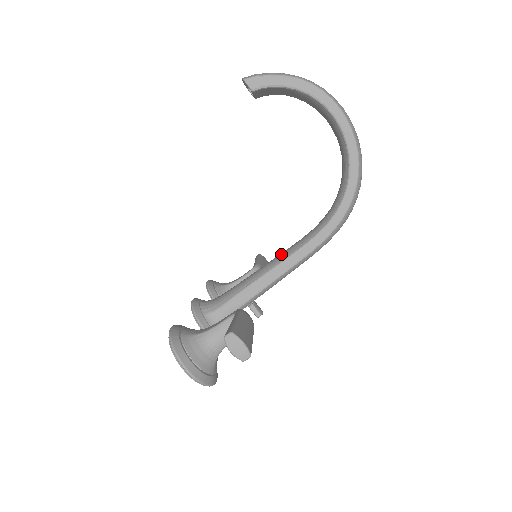
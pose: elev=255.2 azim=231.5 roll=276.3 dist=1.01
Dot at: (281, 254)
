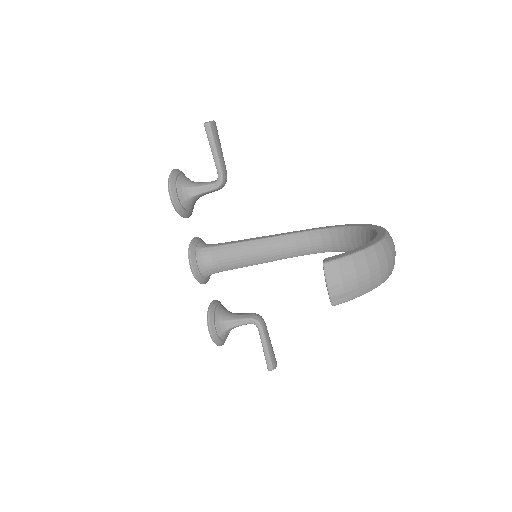
Dot at: (277, 253)
